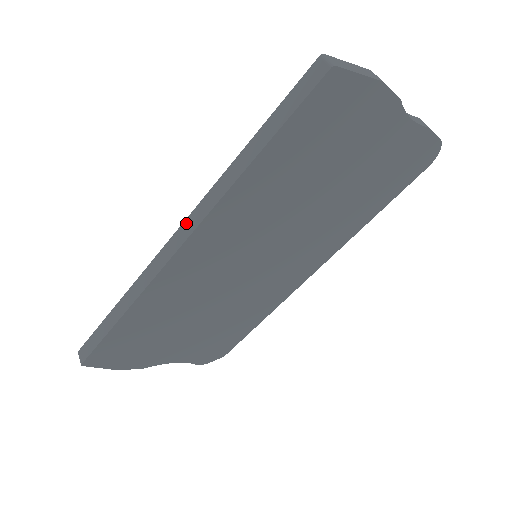
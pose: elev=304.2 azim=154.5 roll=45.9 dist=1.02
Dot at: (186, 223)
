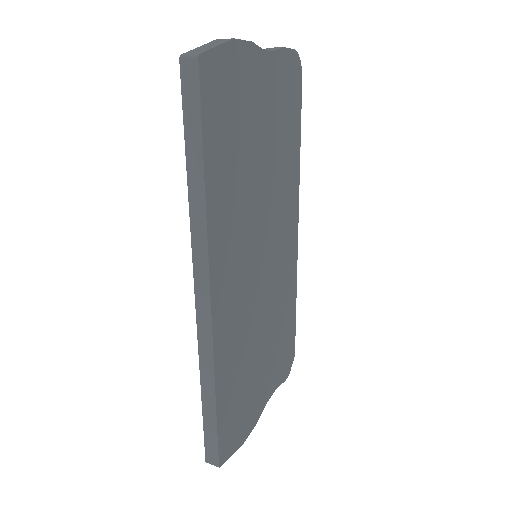
Dot at: (197, 278)
